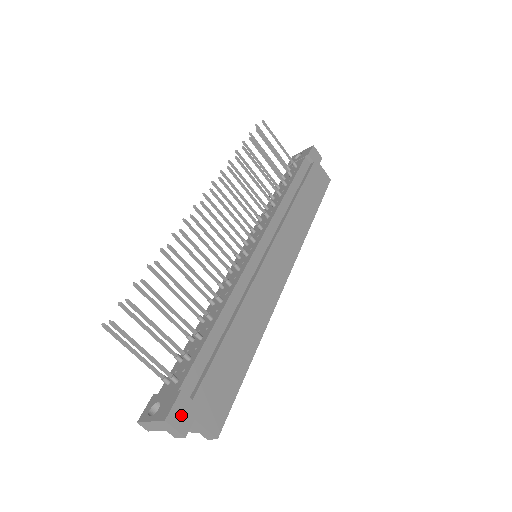
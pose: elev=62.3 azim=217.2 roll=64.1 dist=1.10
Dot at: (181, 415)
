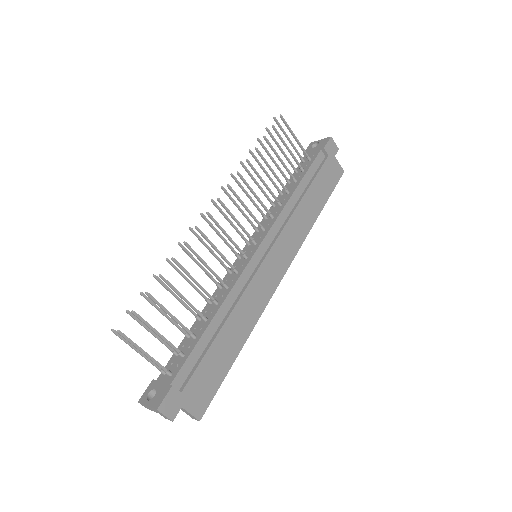
Dot at: (171, 405)
